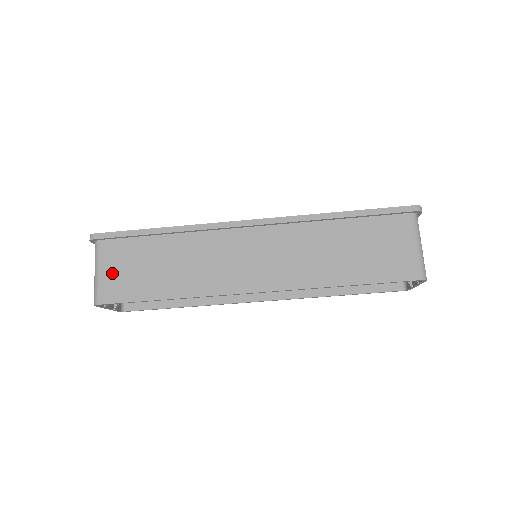
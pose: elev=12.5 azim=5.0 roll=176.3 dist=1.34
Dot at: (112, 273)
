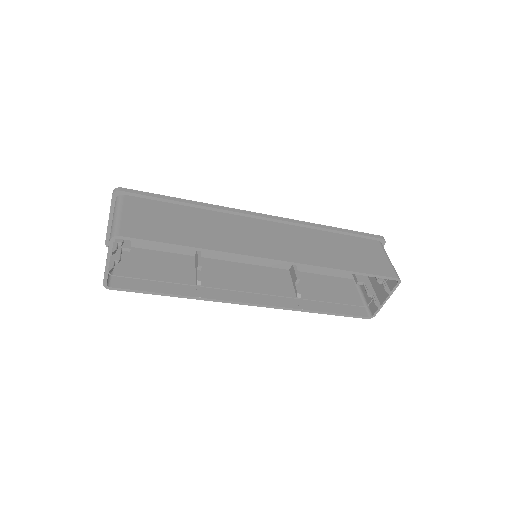
Dot at: (136, 218)
